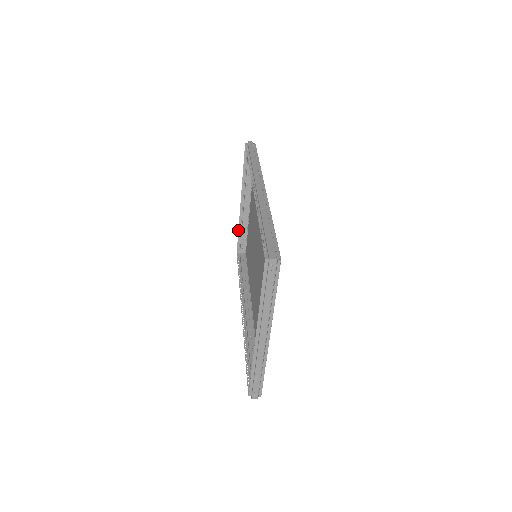
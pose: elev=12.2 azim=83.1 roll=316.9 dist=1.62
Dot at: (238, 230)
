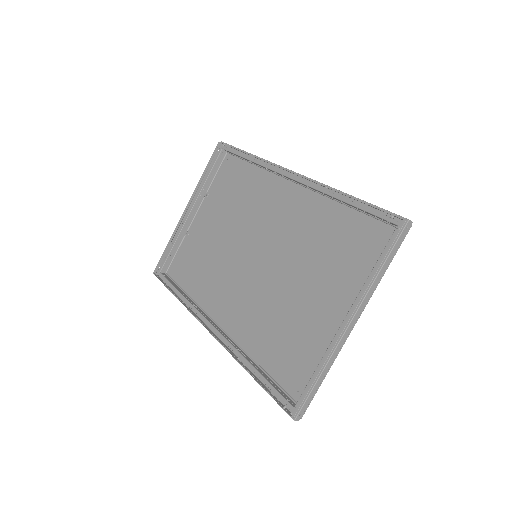
Dot at: (168, 242)
